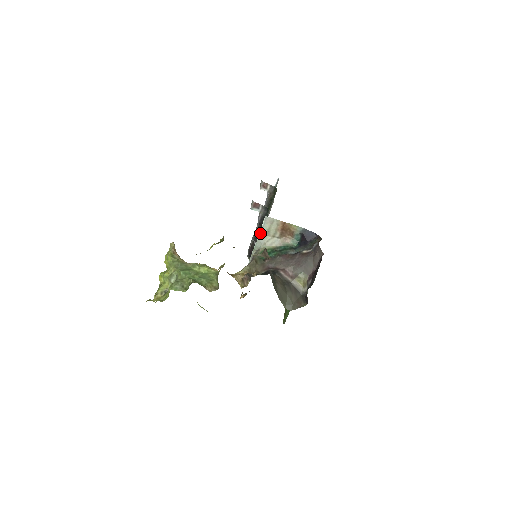
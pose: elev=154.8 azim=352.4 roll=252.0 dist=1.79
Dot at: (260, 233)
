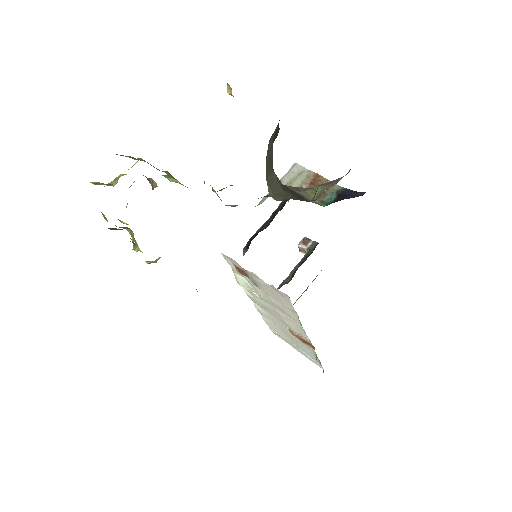
Dot at: occluded
